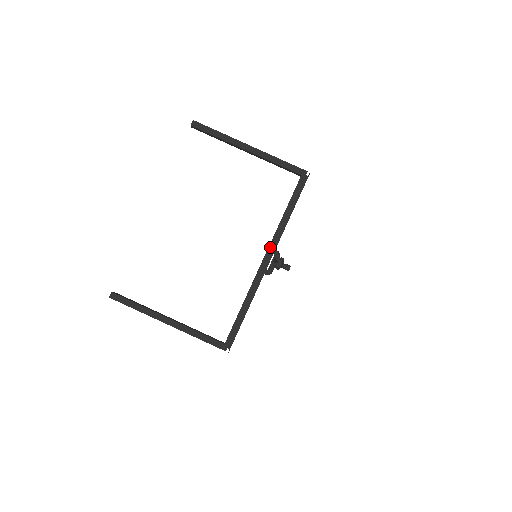
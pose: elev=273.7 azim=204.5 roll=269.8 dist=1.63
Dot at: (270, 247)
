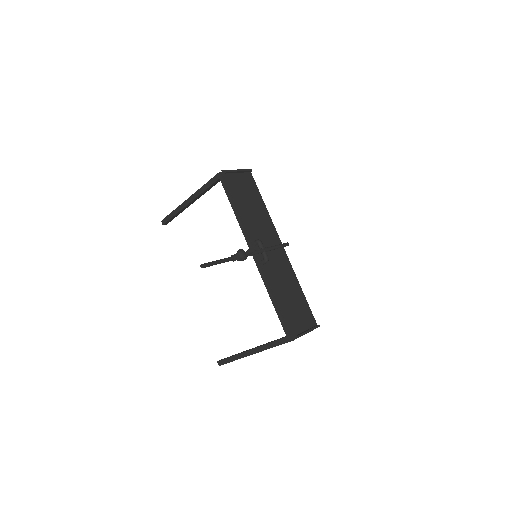
Dot at: (248, 244)
